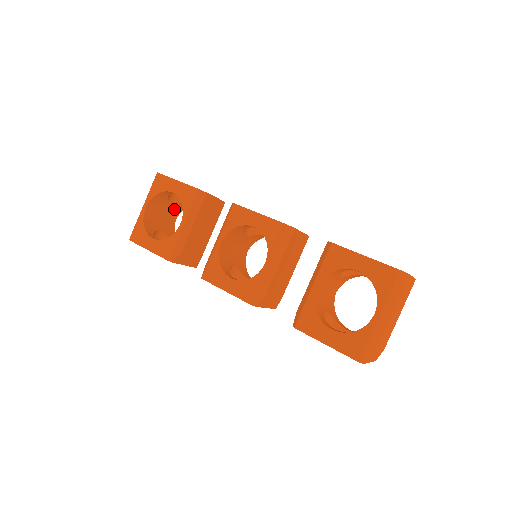
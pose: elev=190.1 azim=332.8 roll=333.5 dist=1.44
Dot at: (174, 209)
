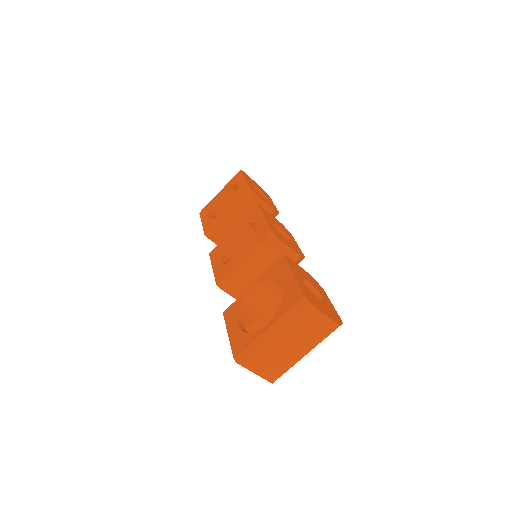
Dot at: occluded
